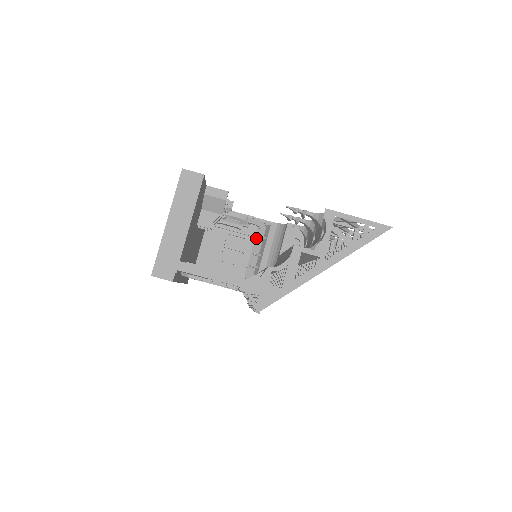
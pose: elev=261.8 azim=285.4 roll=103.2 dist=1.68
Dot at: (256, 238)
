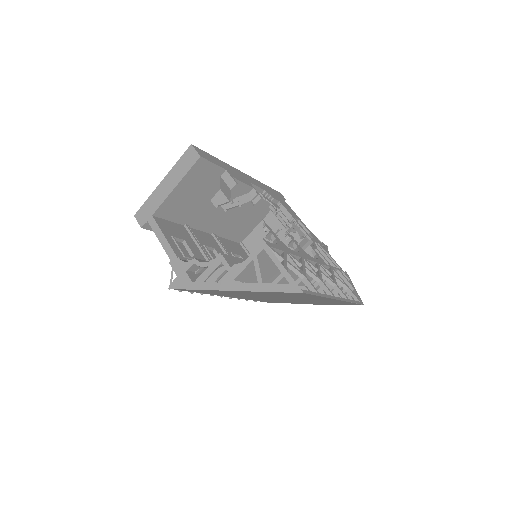
Dot at: occluded
